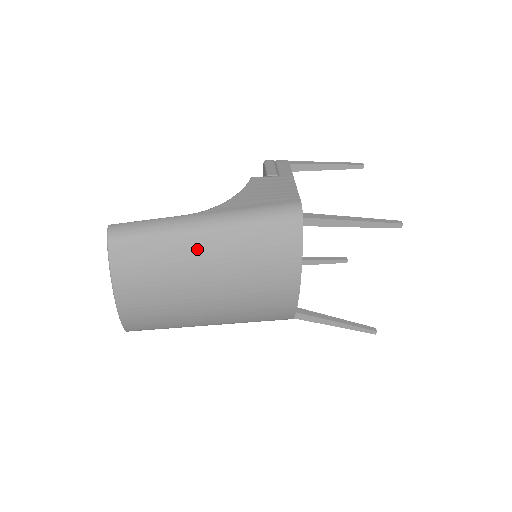
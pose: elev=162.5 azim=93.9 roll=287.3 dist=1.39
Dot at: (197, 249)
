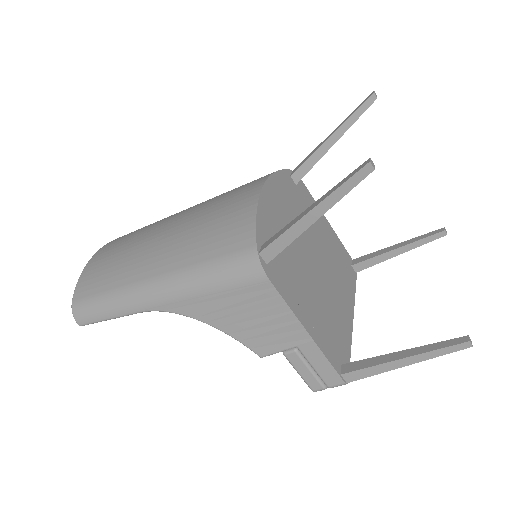
Dot at: occluded
